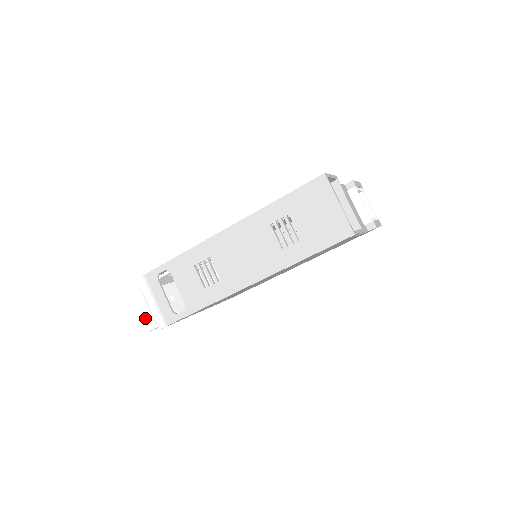
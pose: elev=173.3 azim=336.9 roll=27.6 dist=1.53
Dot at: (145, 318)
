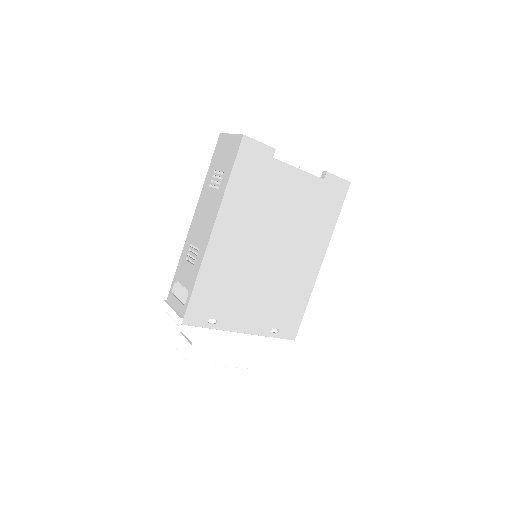
Dot at: (186, 349)
